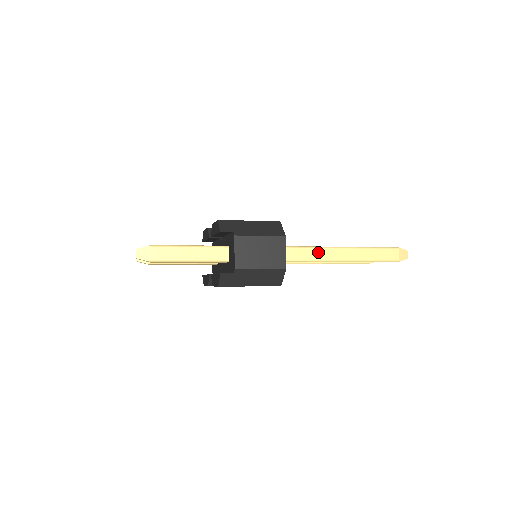
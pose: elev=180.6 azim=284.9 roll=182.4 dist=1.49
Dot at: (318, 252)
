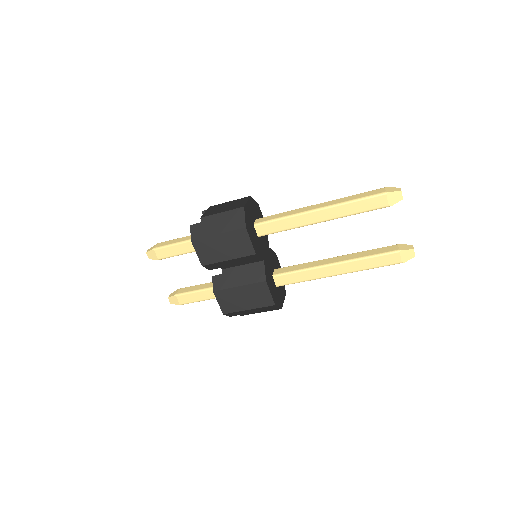
Dot at: (293, 211)
